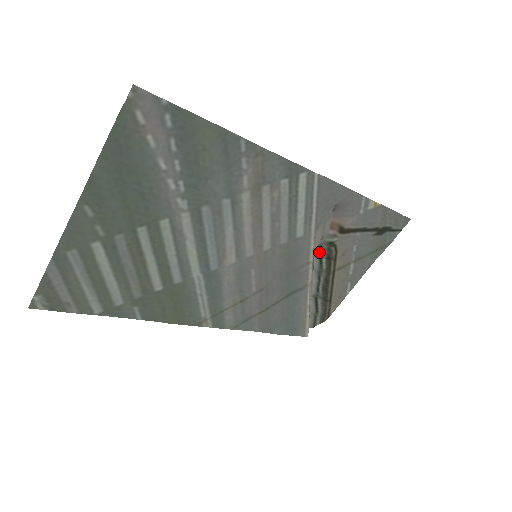
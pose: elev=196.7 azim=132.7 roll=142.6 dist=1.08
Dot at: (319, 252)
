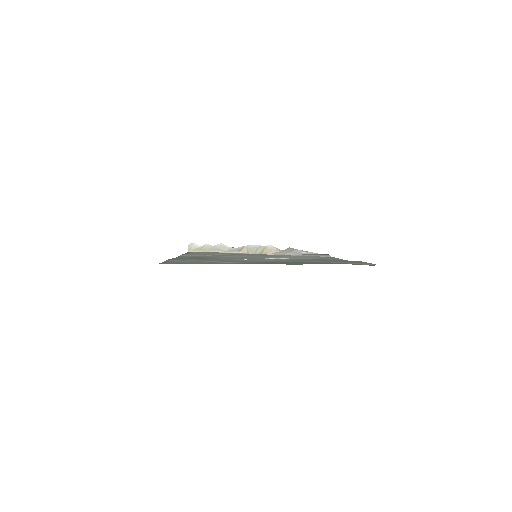
Dot at: occluded
